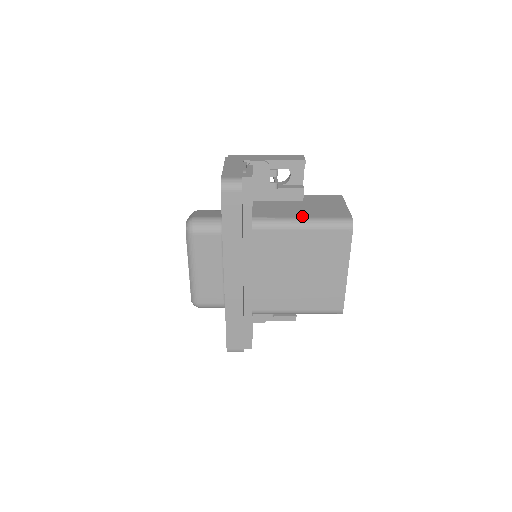
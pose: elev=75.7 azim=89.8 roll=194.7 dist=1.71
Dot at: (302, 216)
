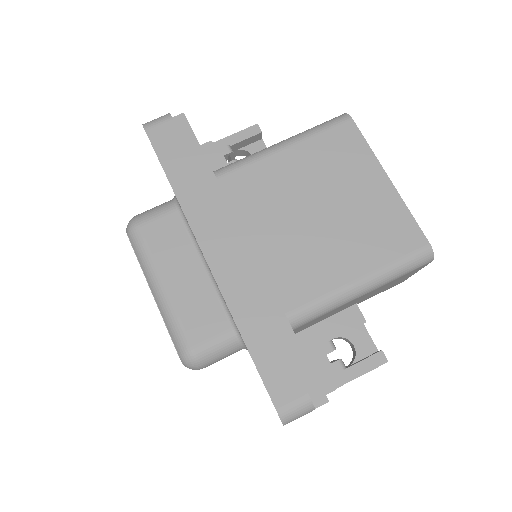
Dot at: occluded
